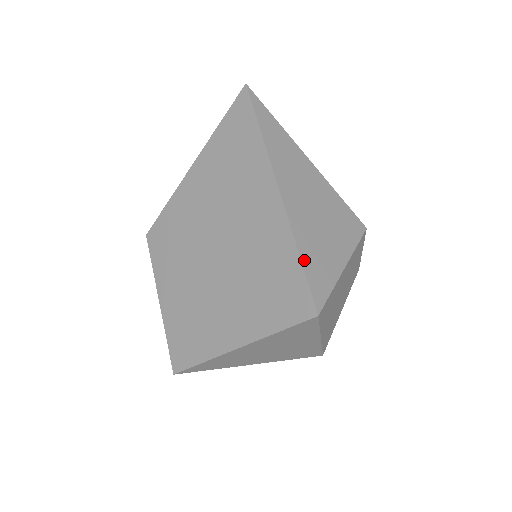
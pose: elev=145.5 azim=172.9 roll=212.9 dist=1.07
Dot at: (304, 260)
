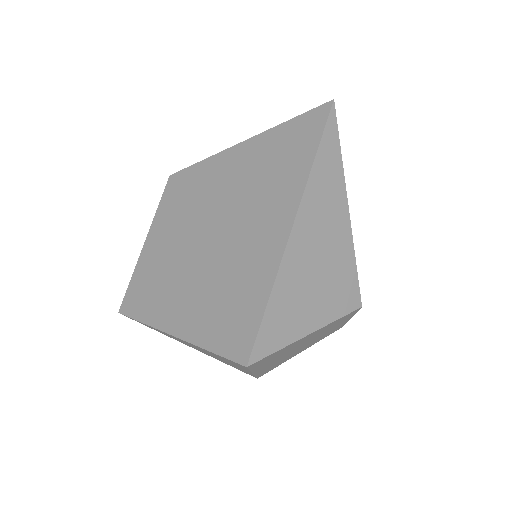
Dot at: (270, 309)
